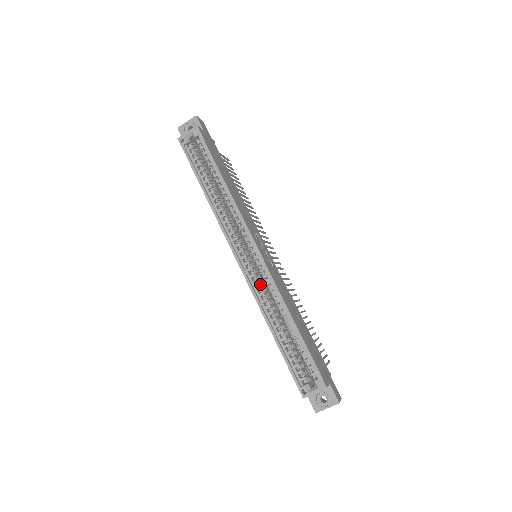
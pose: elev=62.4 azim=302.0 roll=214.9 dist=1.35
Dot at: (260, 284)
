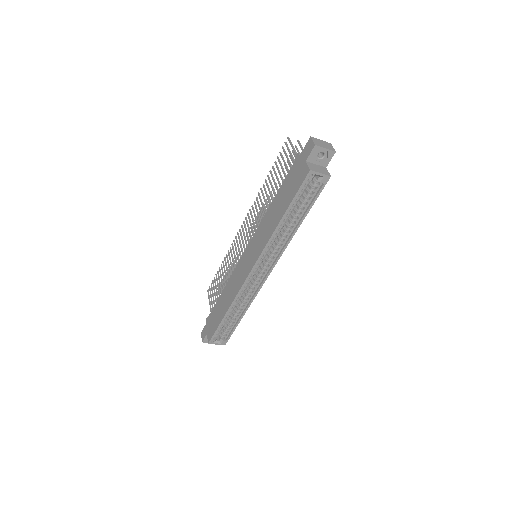
Dot at: occluded
